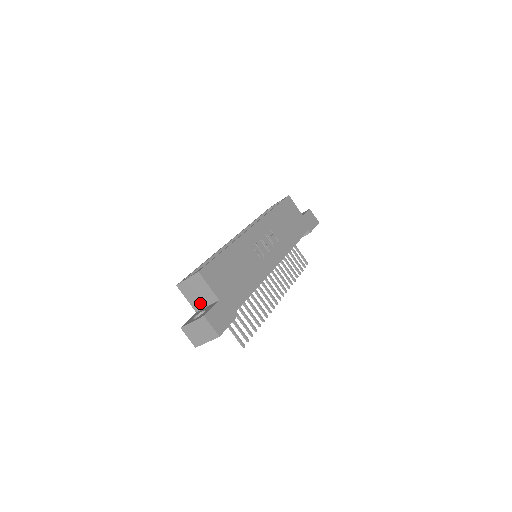
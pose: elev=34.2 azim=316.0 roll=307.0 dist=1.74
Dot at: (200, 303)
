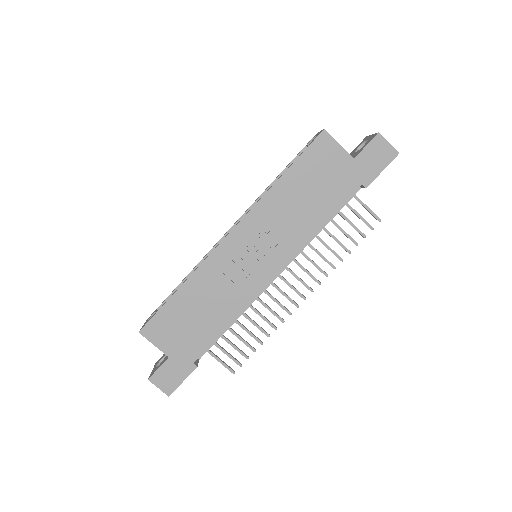
Dot at: occluded
